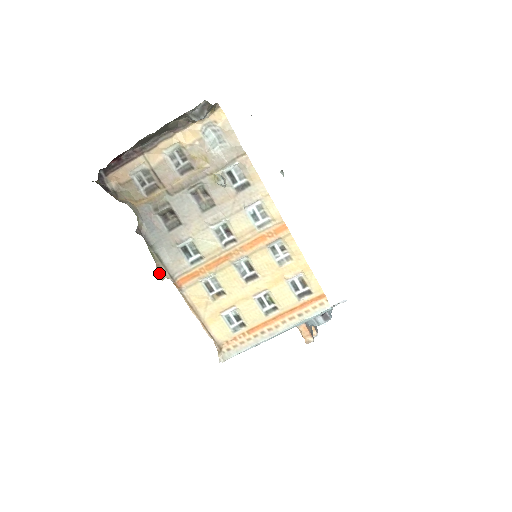
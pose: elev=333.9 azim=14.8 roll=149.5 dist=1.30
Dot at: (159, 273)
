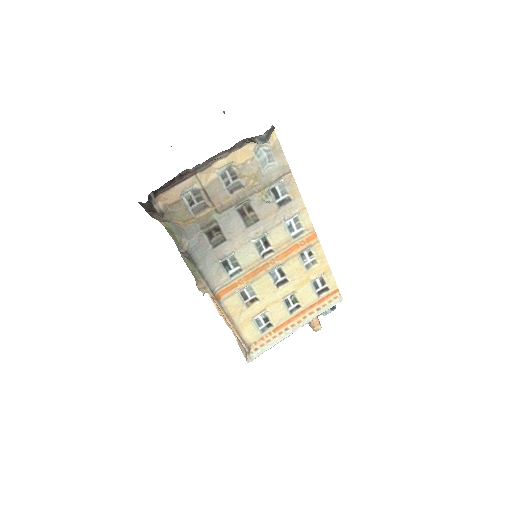
Dot at: (200, 289)
